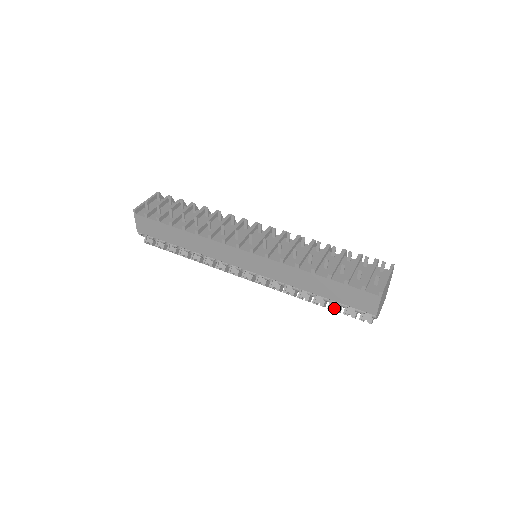
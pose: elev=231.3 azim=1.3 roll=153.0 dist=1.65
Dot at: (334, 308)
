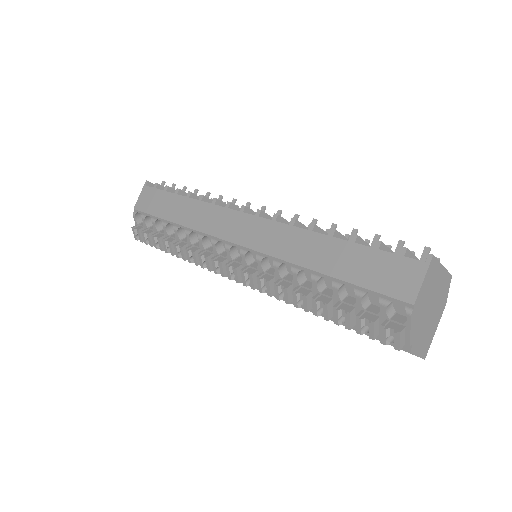
Dot at: (344, 309)
